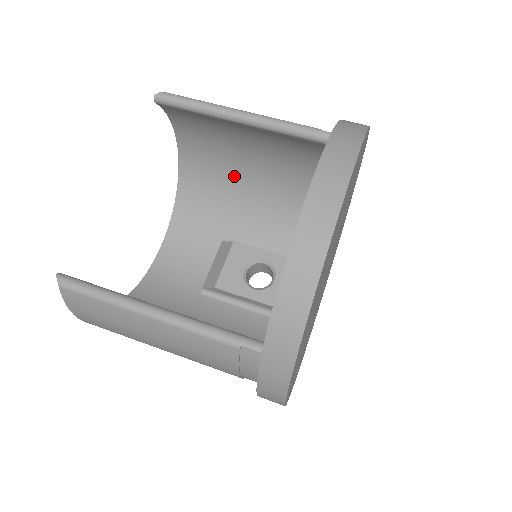
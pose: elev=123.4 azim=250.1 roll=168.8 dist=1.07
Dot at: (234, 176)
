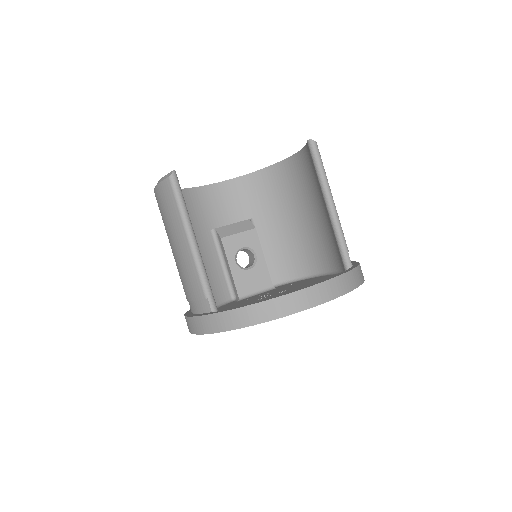
Dot at: (295, 203)
